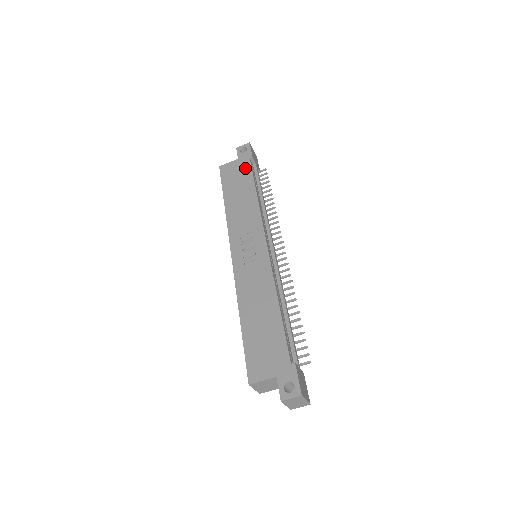
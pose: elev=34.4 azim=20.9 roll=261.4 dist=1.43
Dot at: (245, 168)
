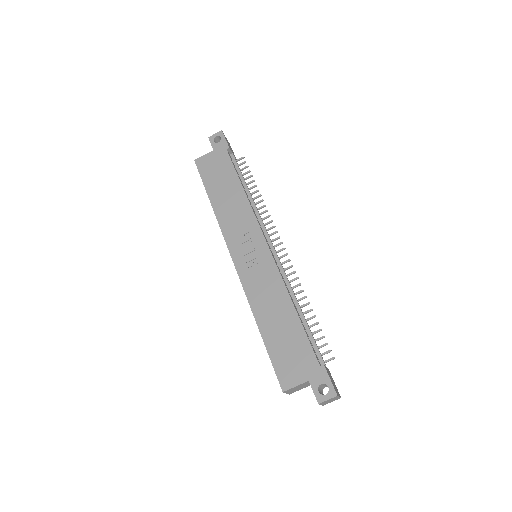
Dot at: (224, 161)
